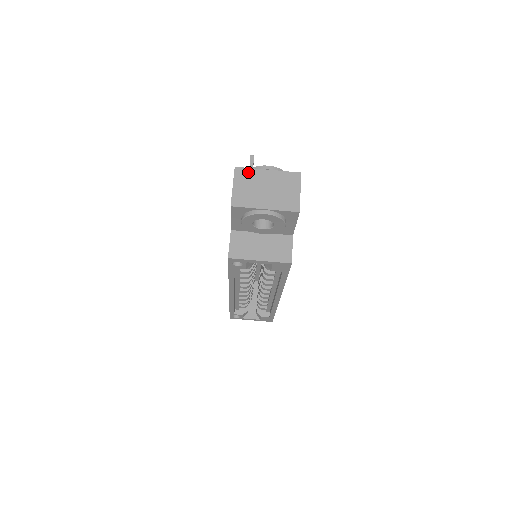
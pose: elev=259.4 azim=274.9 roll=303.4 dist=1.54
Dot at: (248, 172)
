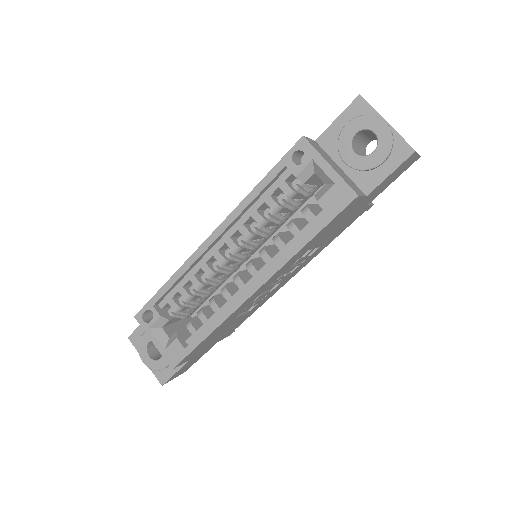
Dot at: occluded
